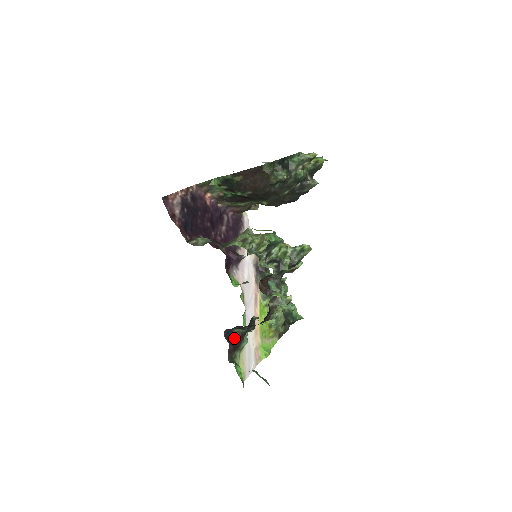
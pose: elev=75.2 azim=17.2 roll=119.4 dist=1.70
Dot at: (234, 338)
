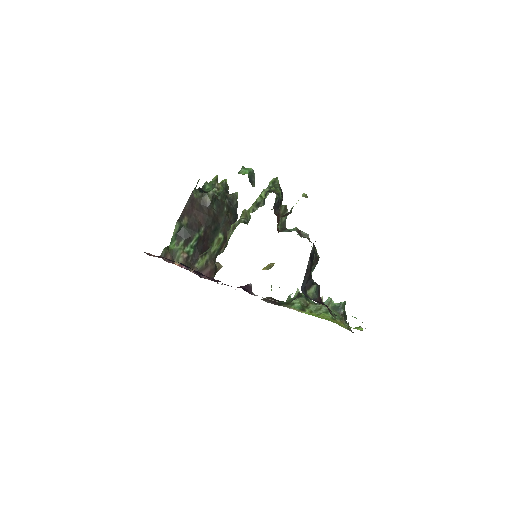
Dot at: (317, 302)
